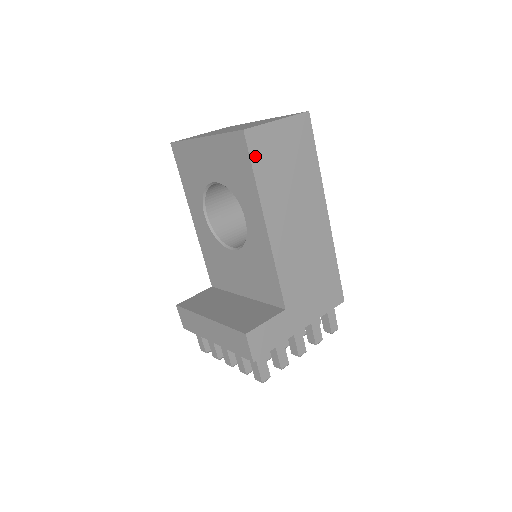
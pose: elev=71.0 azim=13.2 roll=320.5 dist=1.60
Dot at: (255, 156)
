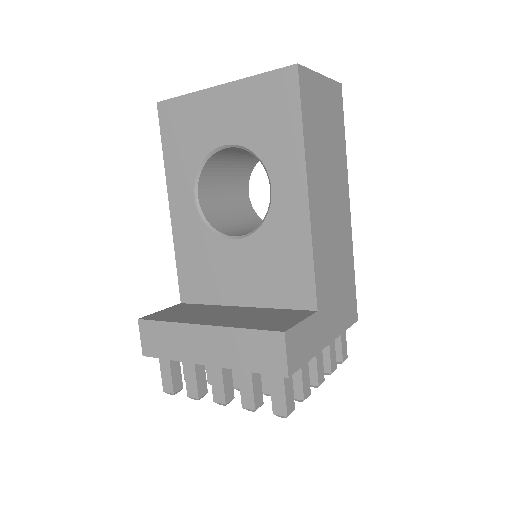
Dot at: (304, 101)
